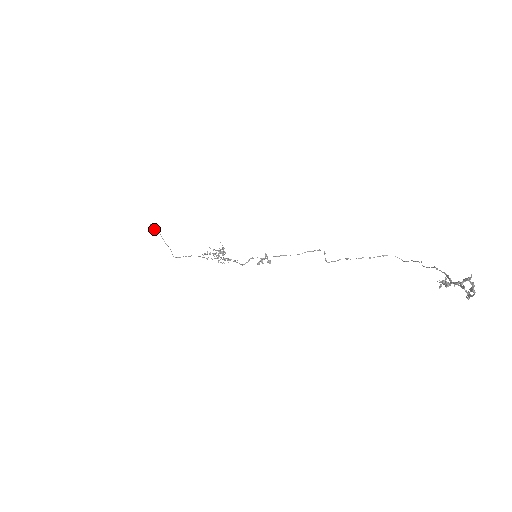
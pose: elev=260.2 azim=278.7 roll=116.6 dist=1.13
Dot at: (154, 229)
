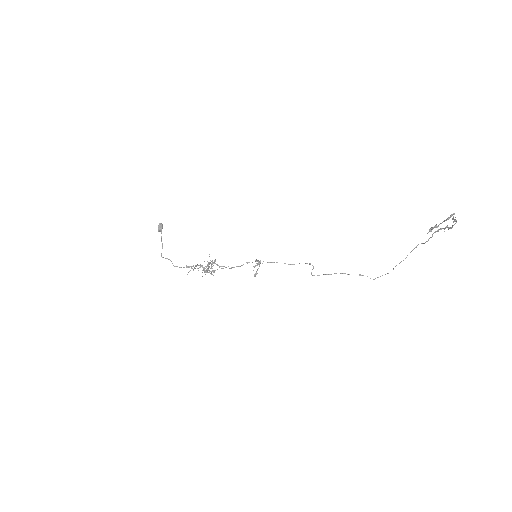
Dot at: (161, 228)
